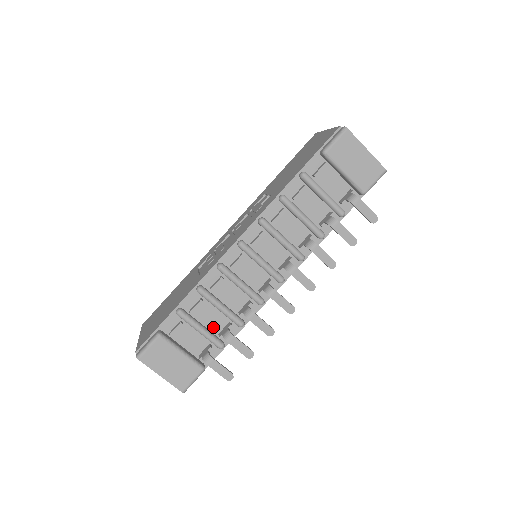
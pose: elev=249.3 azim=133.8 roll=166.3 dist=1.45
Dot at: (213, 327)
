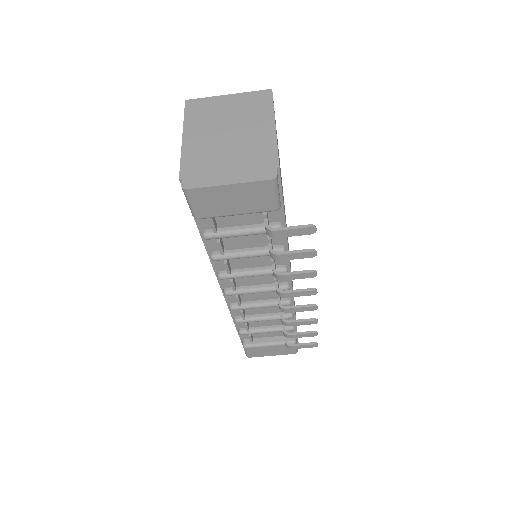
Dot at: (274, 323)
